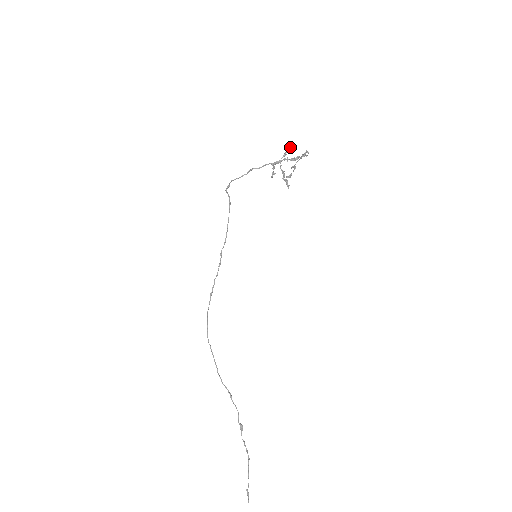
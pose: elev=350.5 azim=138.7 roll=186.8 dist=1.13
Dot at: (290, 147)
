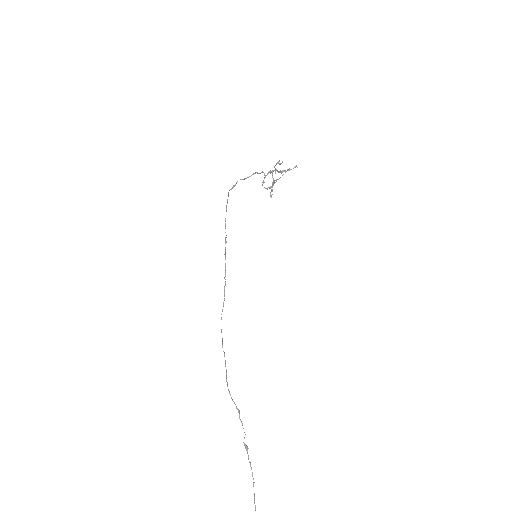
Dot at: (279, 161)
